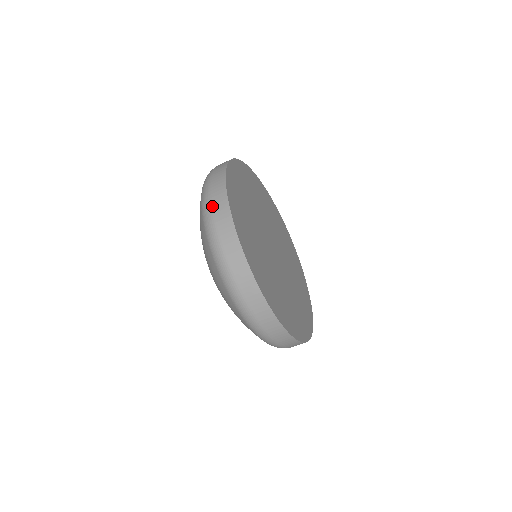
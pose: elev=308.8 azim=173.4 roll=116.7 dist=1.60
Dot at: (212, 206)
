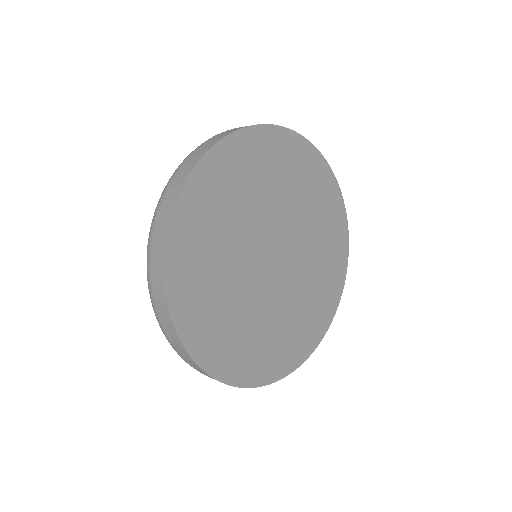
Dot at: (188, 158)
